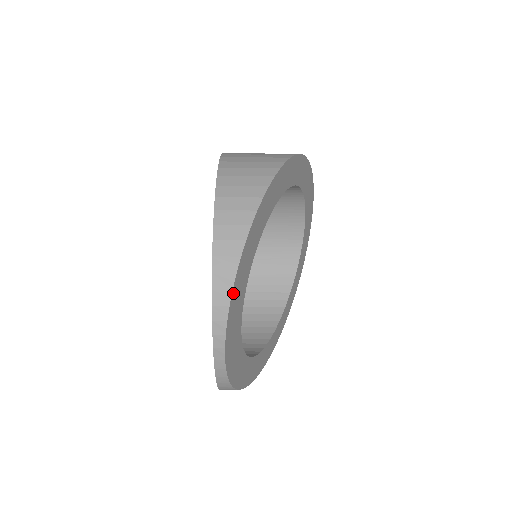
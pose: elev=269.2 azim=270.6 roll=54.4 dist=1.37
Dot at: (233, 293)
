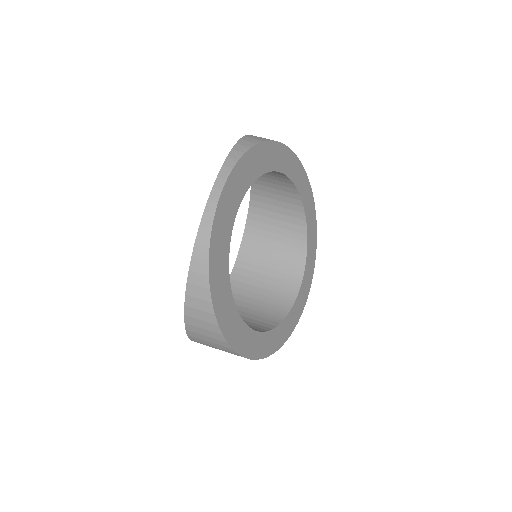
Dot at: (251, 152)
